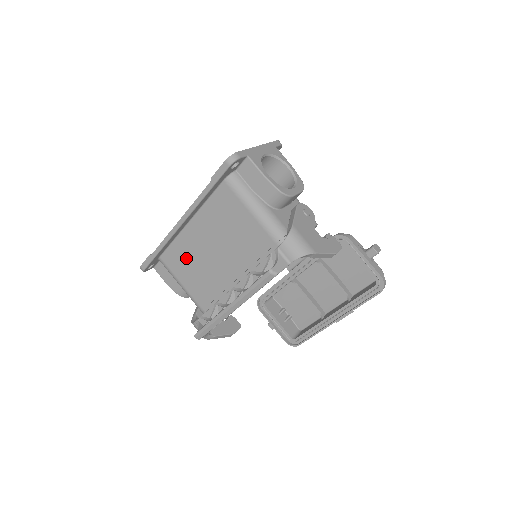
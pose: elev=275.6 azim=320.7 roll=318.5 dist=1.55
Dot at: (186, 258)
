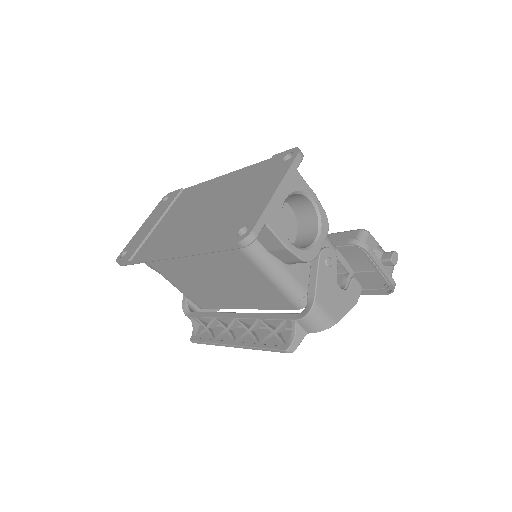
Dot at: (175, 270)
